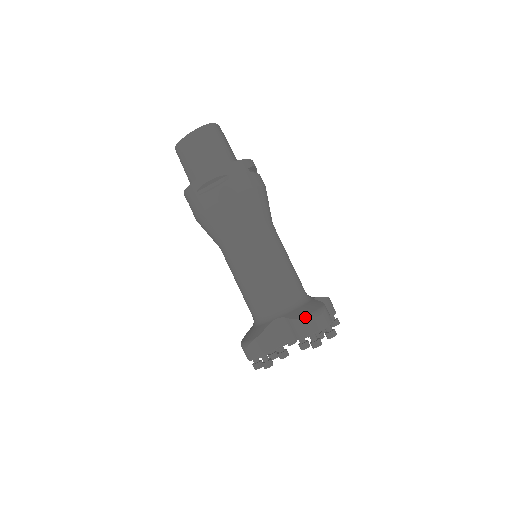
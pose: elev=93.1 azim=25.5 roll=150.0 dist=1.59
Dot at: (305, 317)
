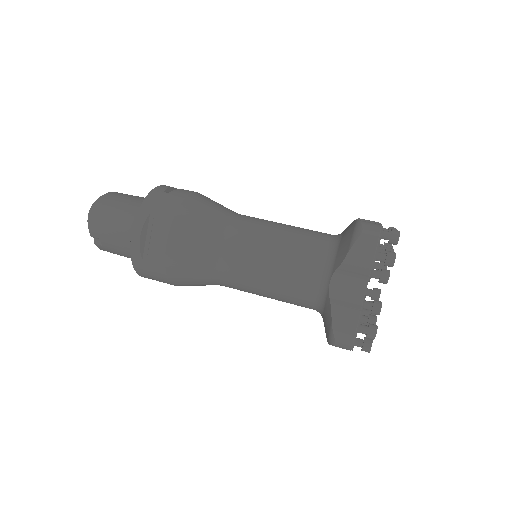
Dot at: occluded
